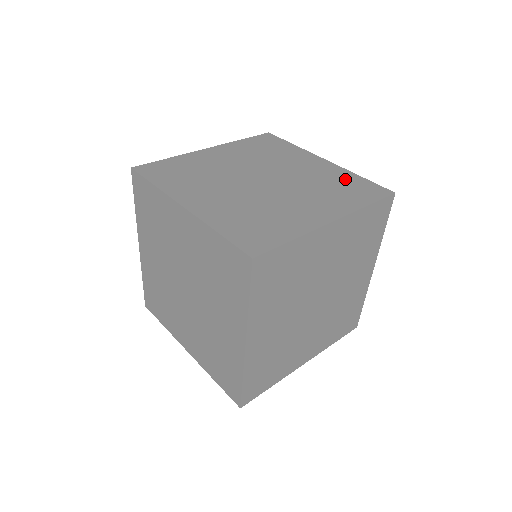
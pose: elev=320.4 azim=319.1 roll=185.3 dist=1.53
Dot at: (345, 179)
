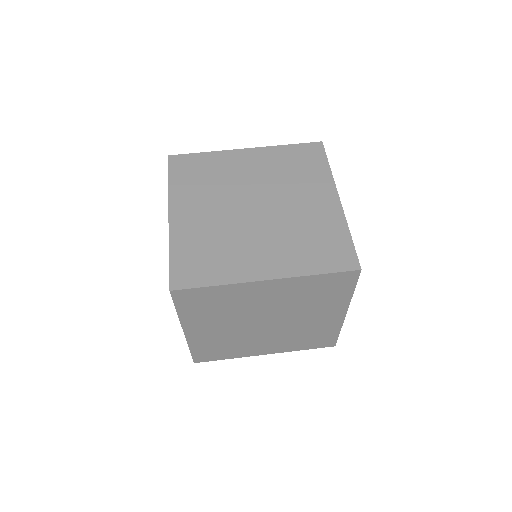
Dot at: (286, 156)
